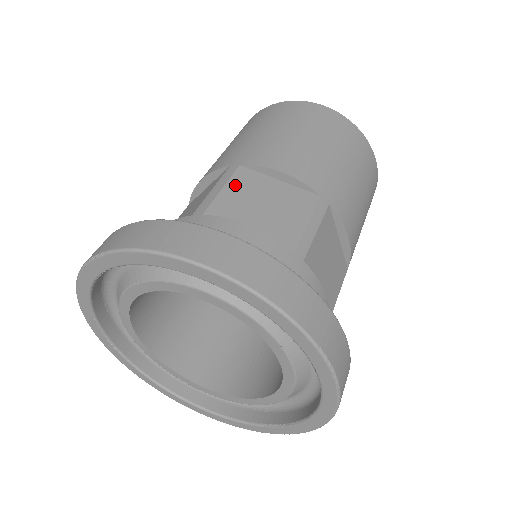
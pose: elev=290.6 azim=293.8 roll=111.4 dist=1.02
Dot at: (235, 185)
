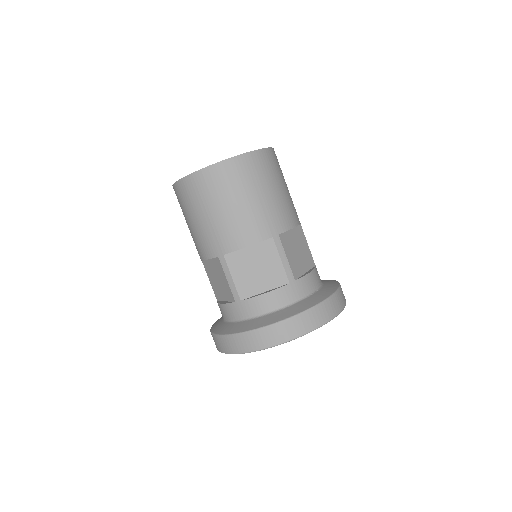
Dot at: (235, 270)
